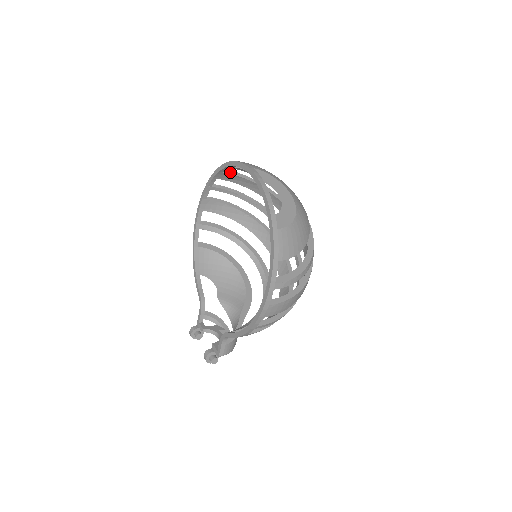
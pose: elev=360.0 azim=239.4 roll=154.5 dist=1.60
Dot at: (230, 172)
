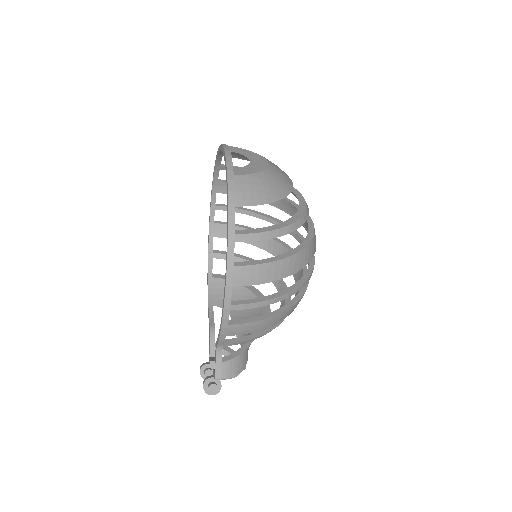
Dot at: occluded
